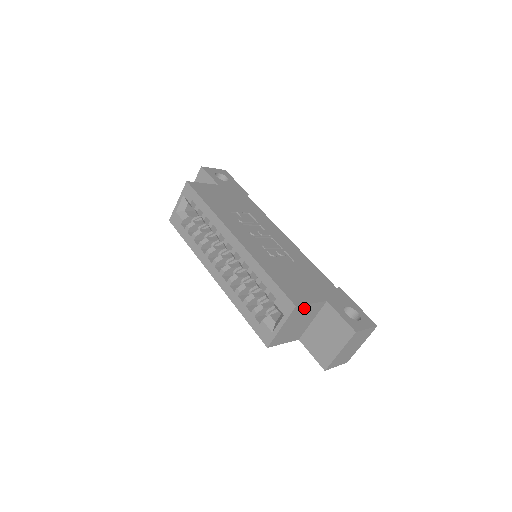
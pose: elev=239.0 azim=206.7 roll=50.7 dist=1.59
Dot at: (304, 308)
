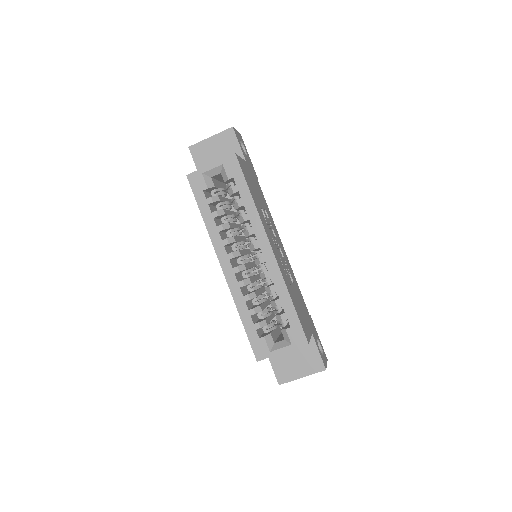
Dot at: occluded
